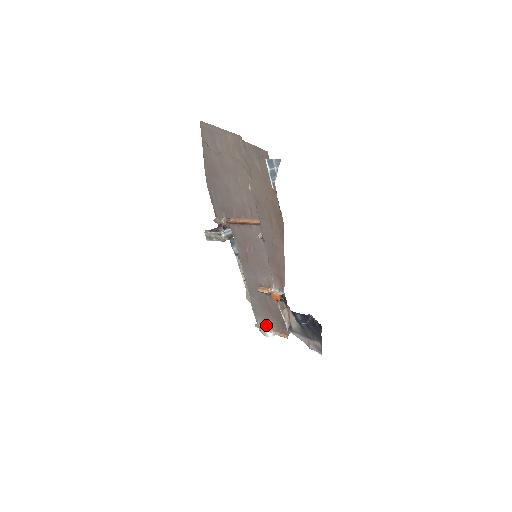
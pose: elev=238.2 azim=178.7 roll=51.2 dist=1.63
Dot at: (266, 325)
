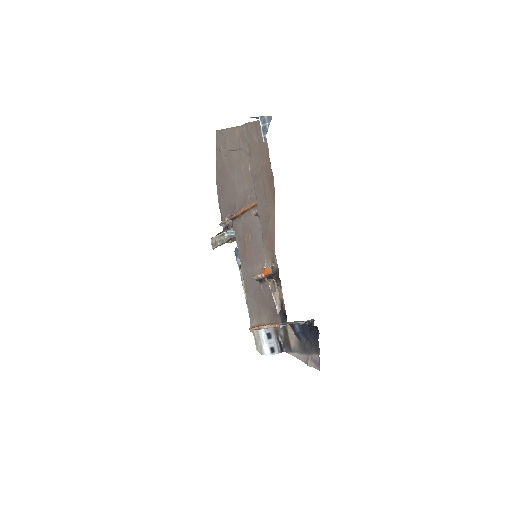
Dot at: (259, 324)
